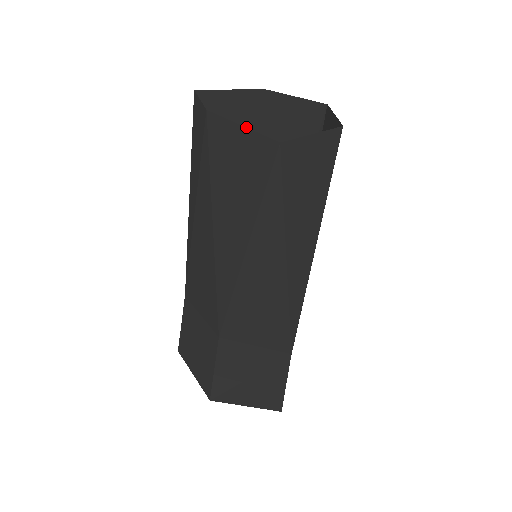
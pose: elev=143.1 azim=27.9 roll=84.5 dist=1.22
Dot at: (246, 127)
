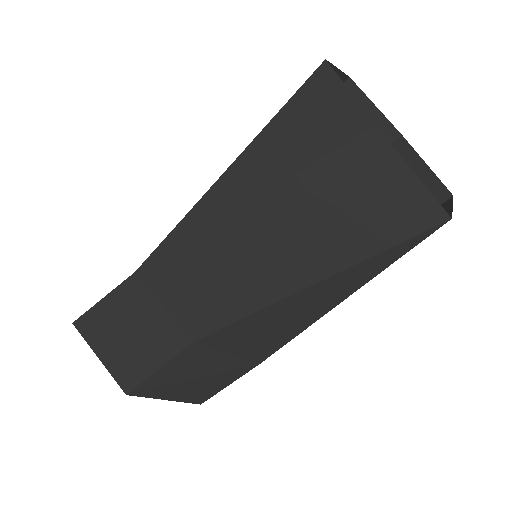
Dot at: occluded
